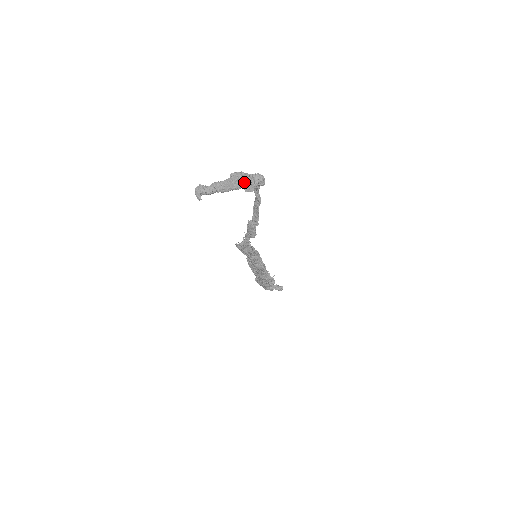
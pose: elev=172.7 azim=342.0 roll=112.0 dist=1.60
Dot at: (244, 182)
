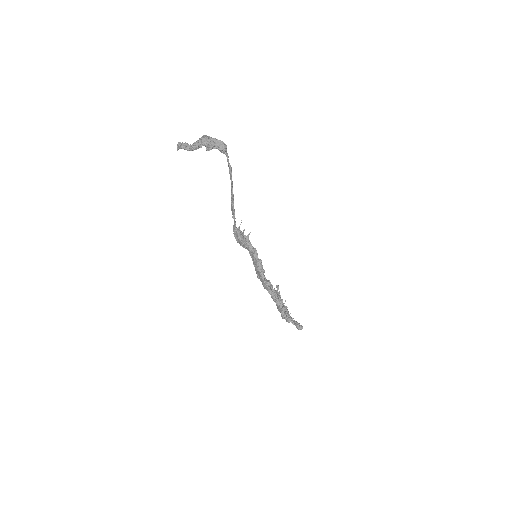
Dot at: (205, 141)
